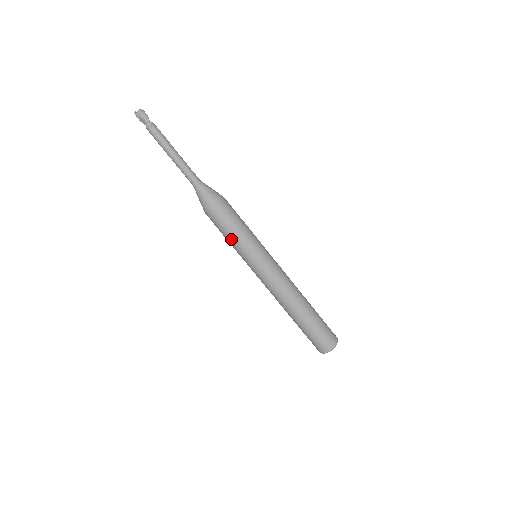
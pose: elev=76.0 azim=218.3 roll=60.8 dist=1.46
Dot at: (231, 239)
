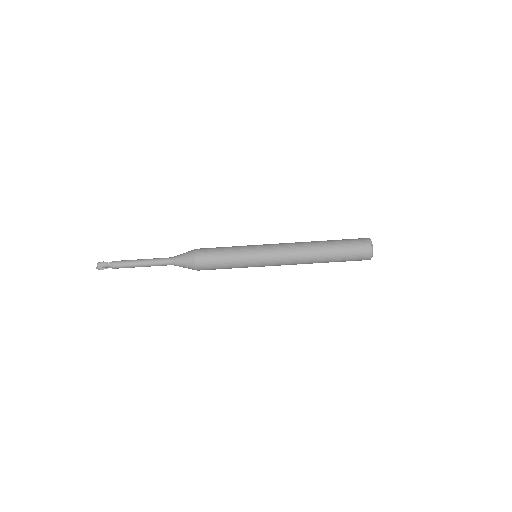
Dot at: (228, 266)
